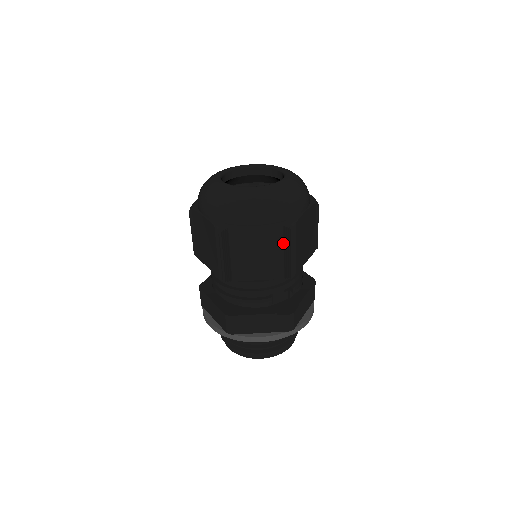
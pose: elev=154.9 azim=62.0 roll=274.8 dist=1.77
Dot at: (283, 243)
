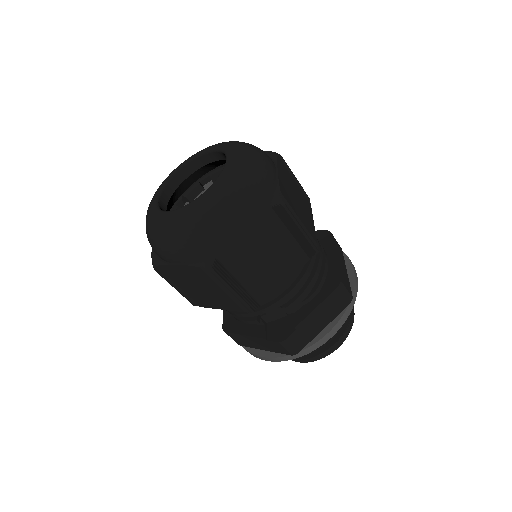
Dot at: (214, 282)
